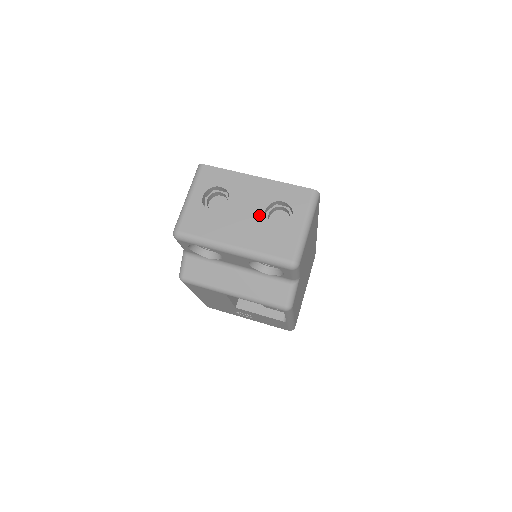
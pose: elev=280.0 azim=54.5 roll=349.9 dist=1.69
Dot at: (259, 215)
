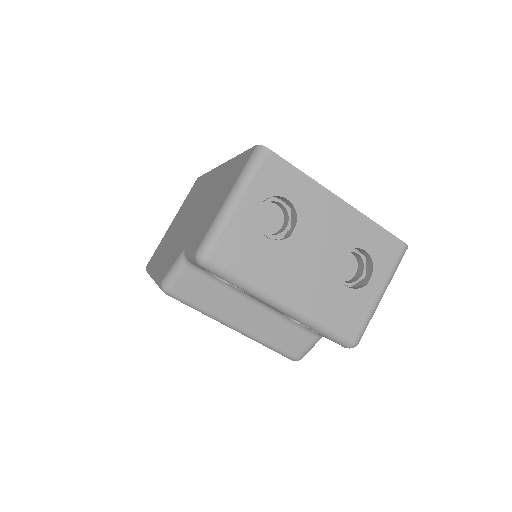
Dot at: (330, 263)
